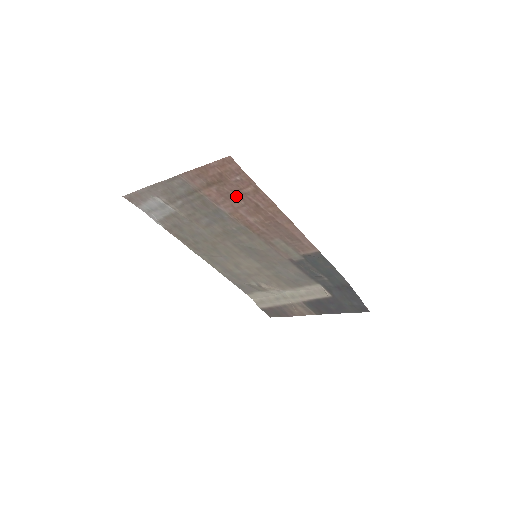
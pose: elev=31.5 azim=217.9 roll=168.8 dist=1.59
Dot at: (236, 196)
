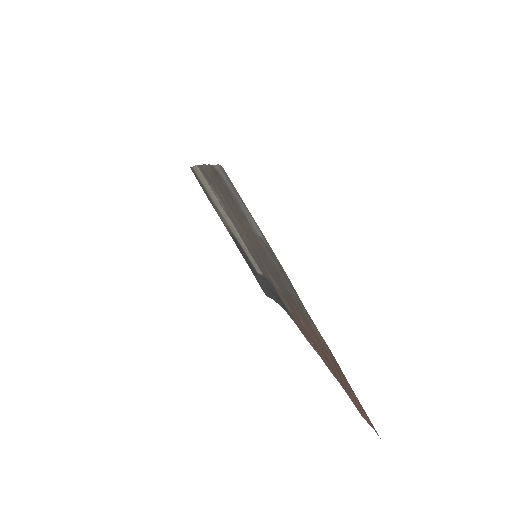
Dot at: occluded
